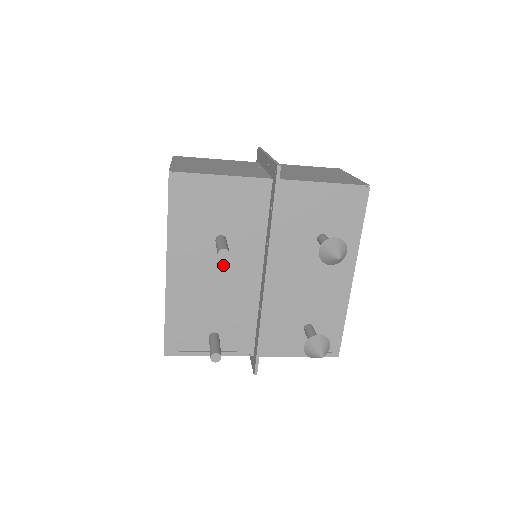
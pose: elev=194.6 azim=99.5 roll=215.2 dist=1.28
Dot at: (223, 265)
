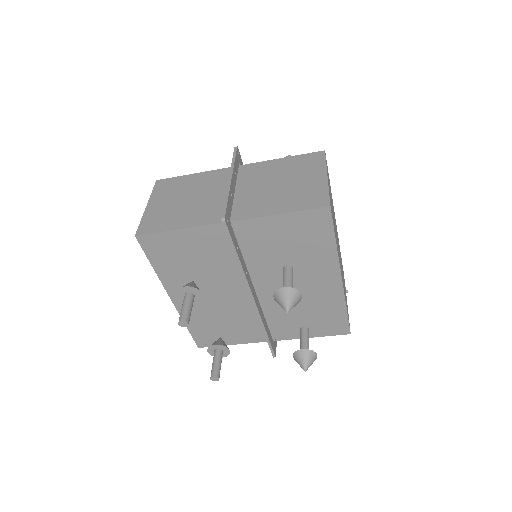
Dot at: (215, 288)
